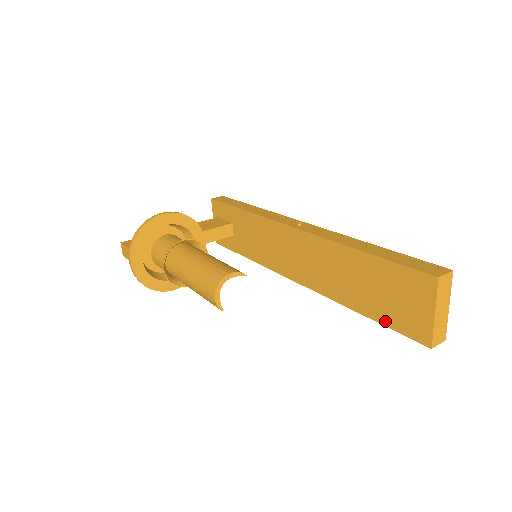
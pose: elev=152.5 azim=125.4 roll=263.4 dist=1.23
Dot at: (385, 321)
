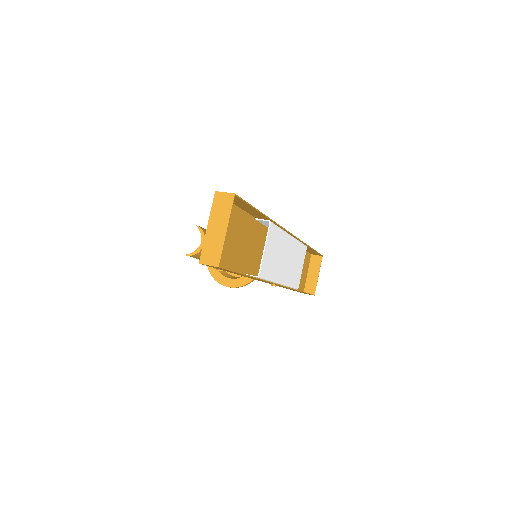
Dot at: (223, 265)
